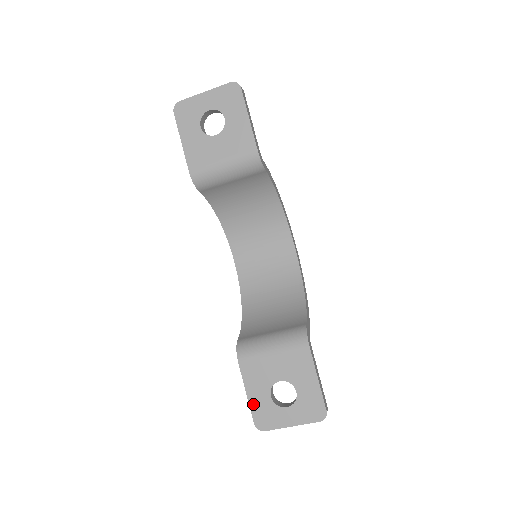
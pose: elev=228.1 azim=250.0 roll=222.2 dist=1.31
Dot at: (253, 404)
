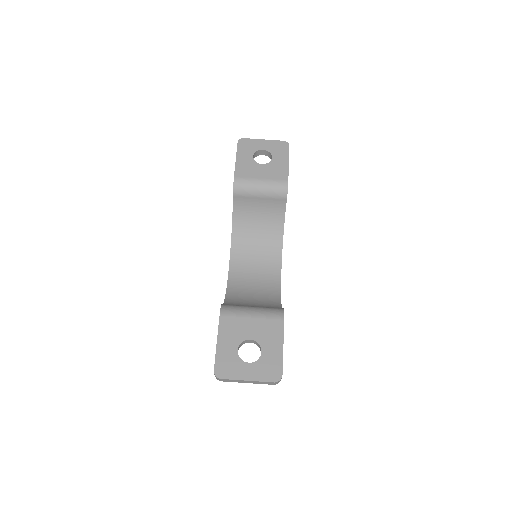
Dot at: (220, 352)
